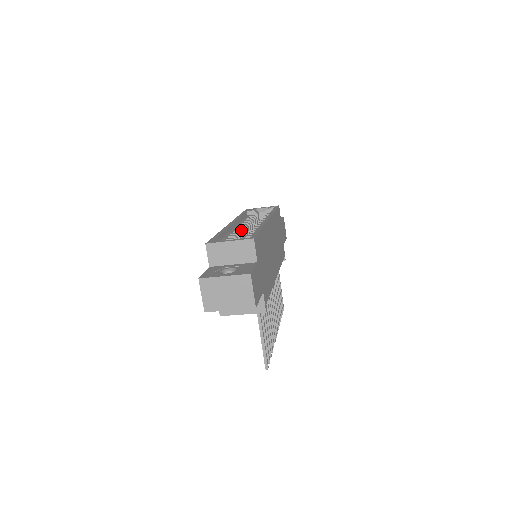
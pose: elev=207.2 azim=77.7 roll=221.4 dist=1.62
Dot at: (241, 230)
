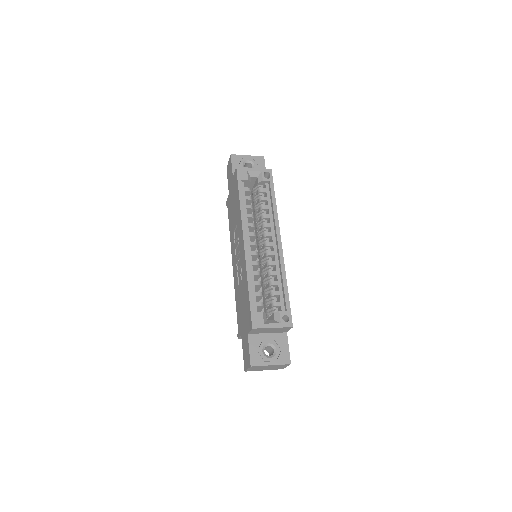
Dot at: (256, 256)
